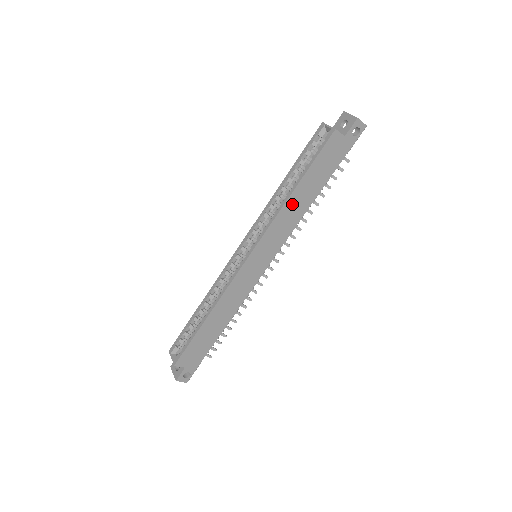
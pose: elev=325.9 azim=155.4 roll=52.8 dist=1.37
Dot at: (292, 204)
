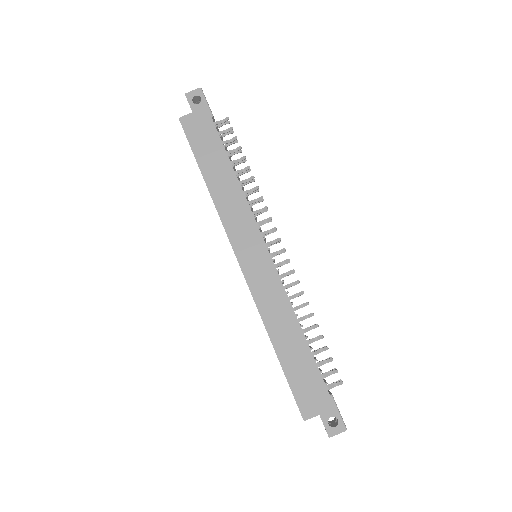
Dot at: (218, 191)
